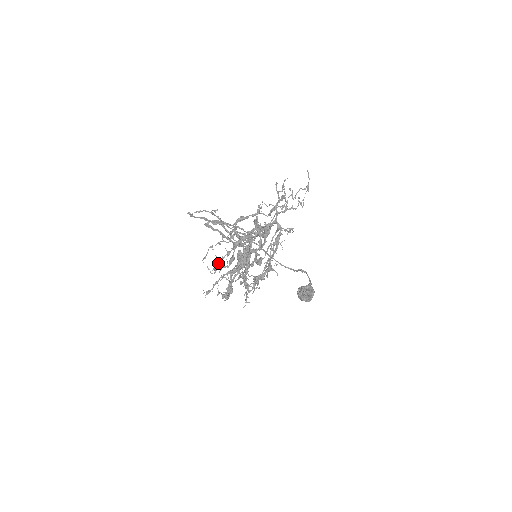
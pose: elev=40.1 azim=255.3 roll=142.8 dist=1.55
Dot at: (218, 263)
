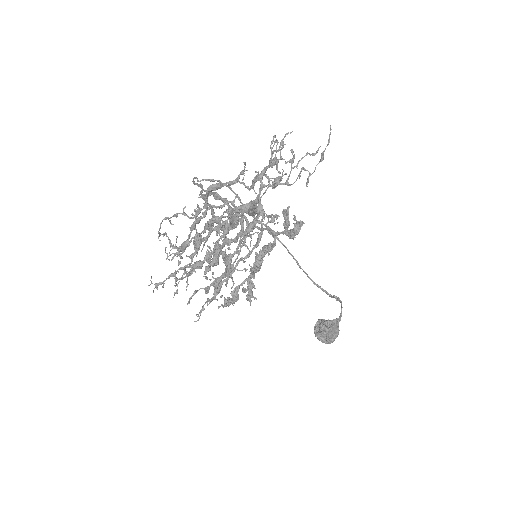
Dot at: (180, 247)
